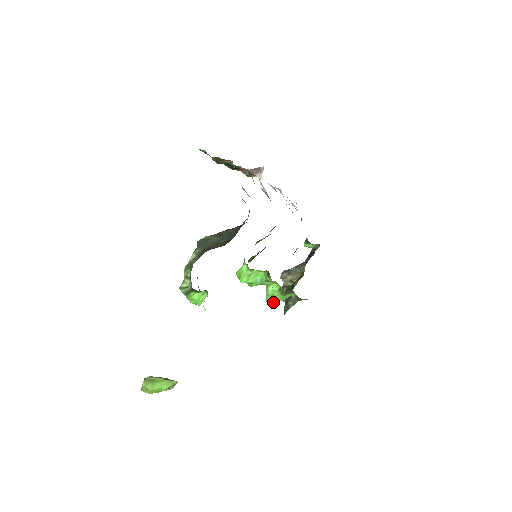
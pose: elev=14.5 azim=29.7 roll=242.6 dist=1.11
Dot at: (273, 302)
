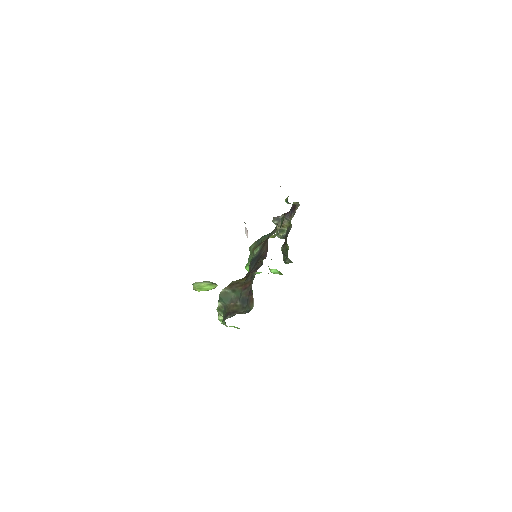
Dot at: occluded
